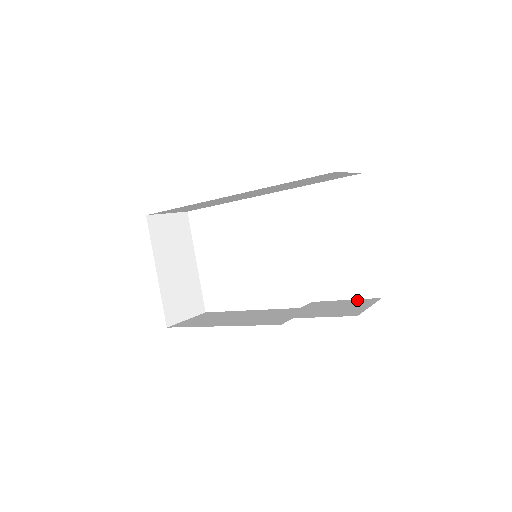
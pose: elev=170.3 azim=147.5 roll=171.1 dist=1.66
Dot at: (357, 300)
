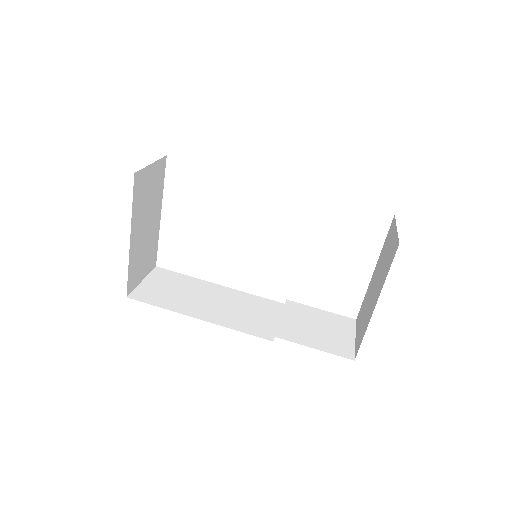
Dot at: (334, 316)
